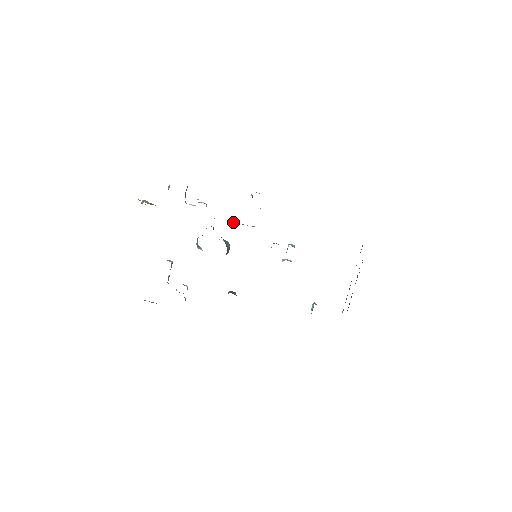
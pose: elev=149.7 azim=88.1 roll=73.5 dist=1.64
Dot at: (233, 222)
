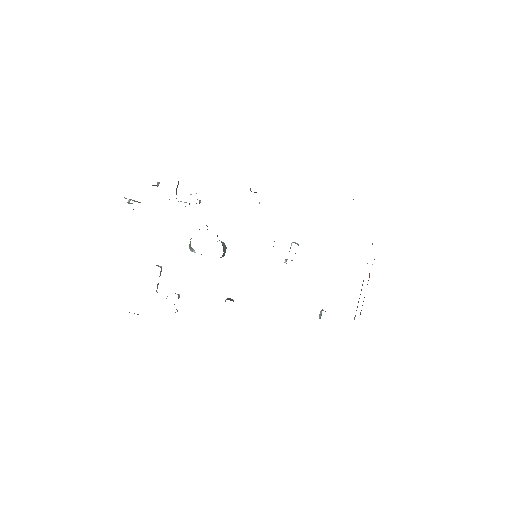
Dot at: occluded
